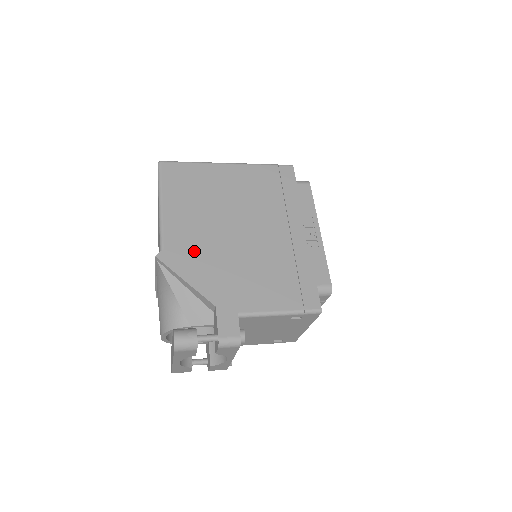
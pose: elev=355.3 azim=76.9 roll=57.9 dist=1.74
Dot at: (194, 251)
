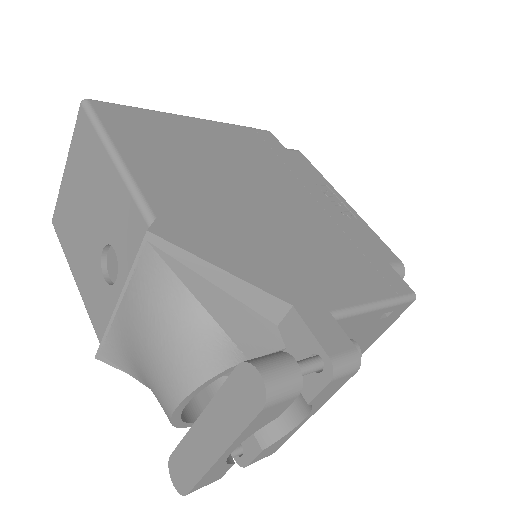
Dot at: (209, 222)
